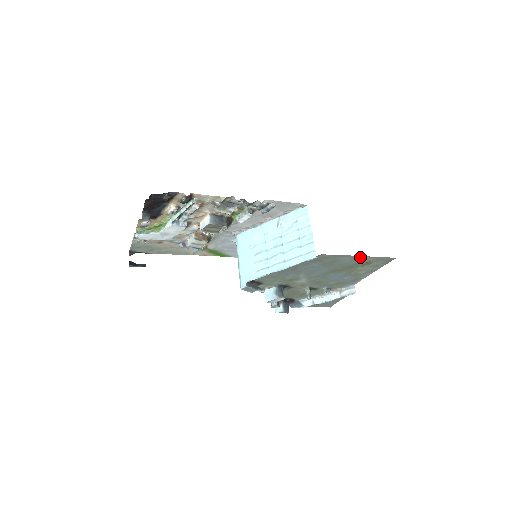
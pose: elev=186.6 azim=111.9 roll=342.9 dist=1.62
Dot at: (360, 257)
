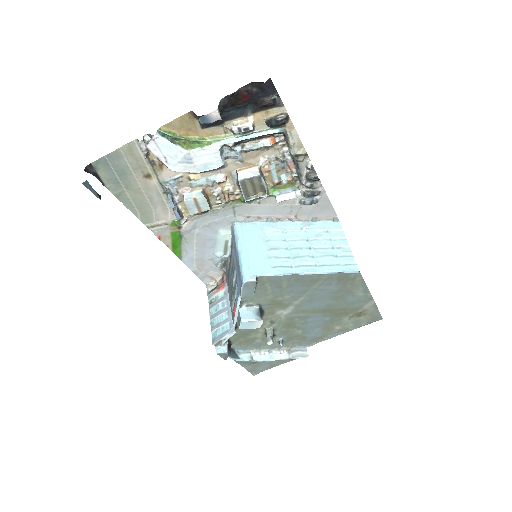
Dot at: (369, 299)
